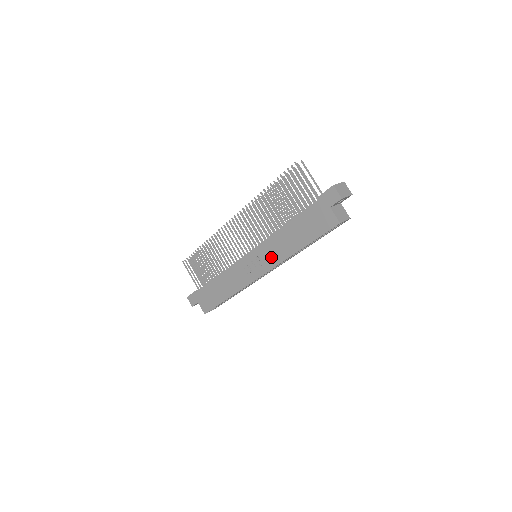
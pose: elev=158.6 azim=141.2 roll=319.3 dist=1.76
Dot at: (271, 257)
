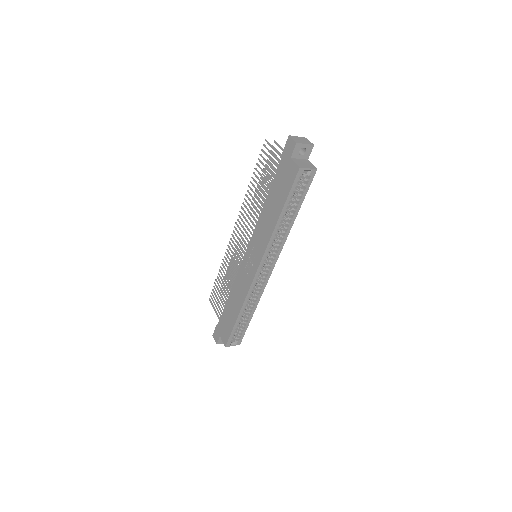
Dot at: (261, 243)
